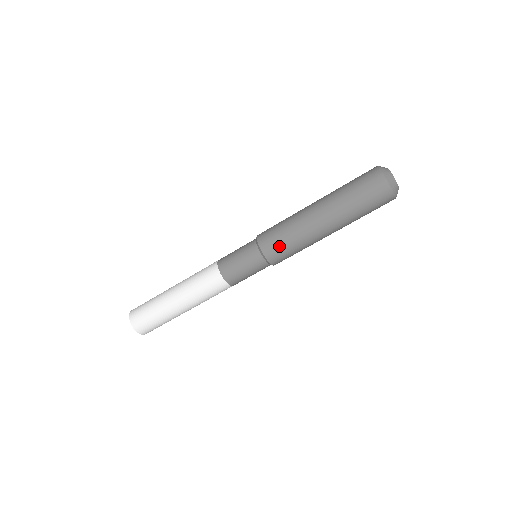
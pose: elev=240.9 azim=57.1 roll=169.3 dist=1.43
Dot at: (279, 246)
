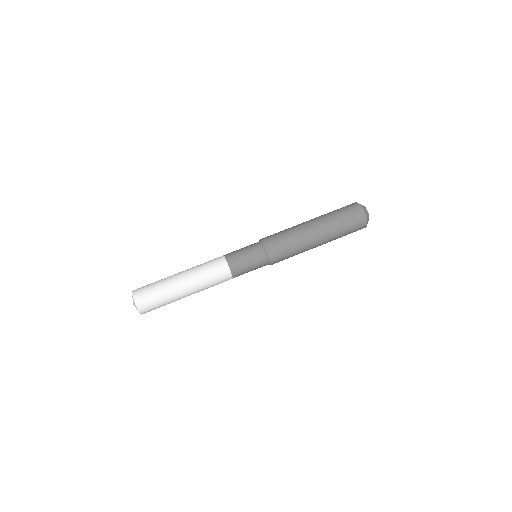
Dot at: (282, 251)
